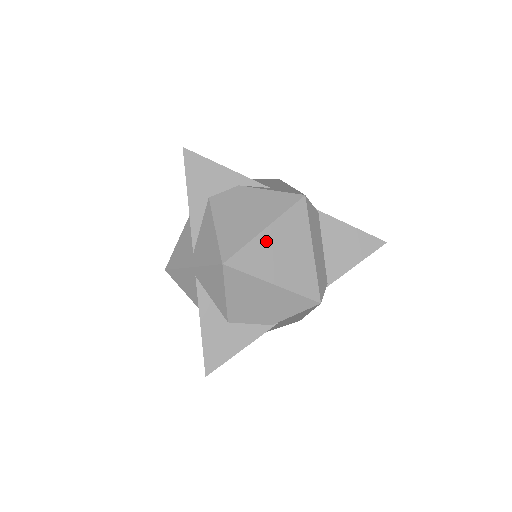
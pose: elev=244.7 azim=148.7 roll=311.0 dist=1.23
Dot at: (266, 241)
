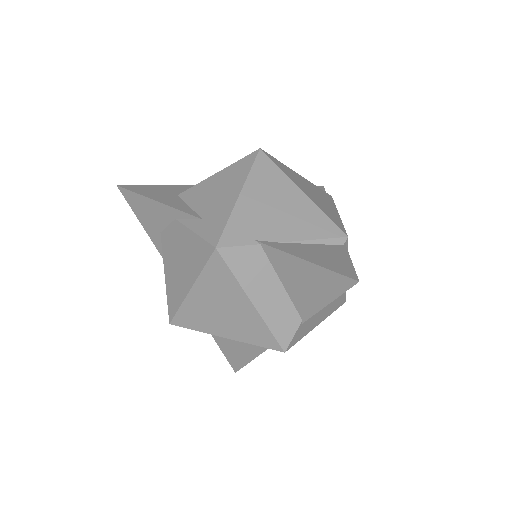
Dot at: (197, 301)
